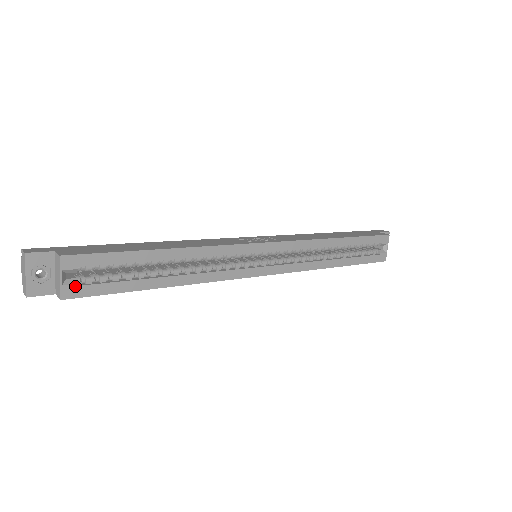
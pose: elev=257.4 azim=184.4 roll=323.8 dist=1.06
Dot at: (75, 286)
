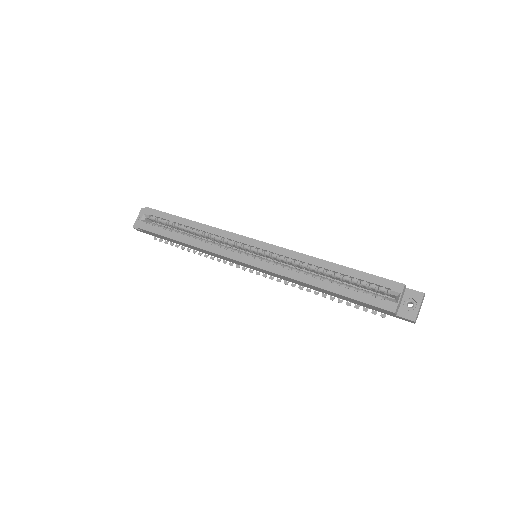
Dot at: (145, 223)
